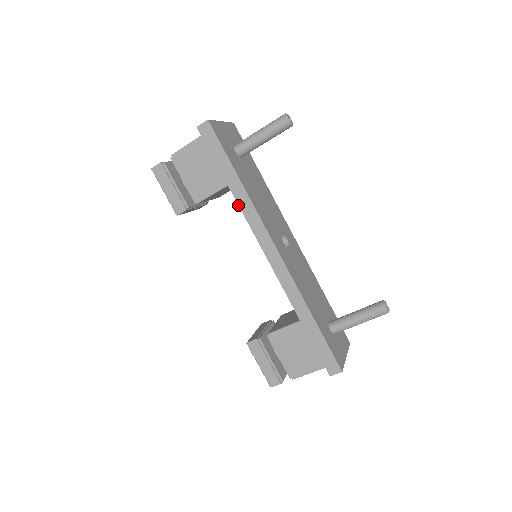
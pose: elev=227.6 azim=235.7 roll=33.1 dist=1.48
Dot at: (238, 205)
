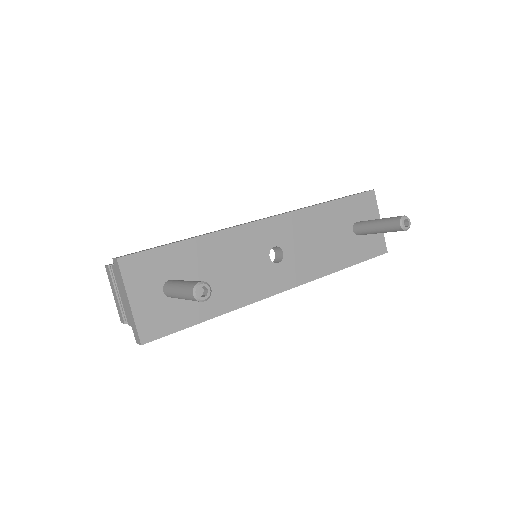
Dot at: occluded
